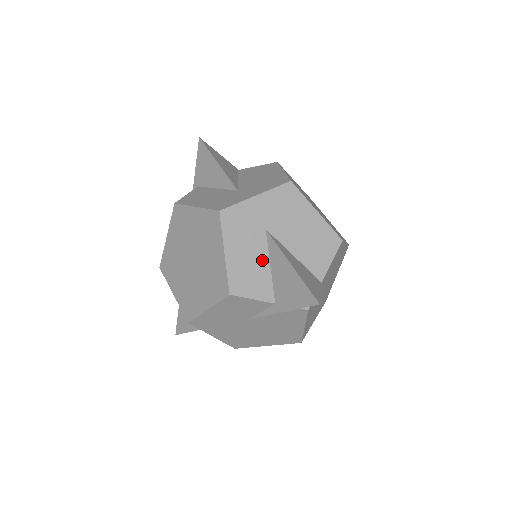
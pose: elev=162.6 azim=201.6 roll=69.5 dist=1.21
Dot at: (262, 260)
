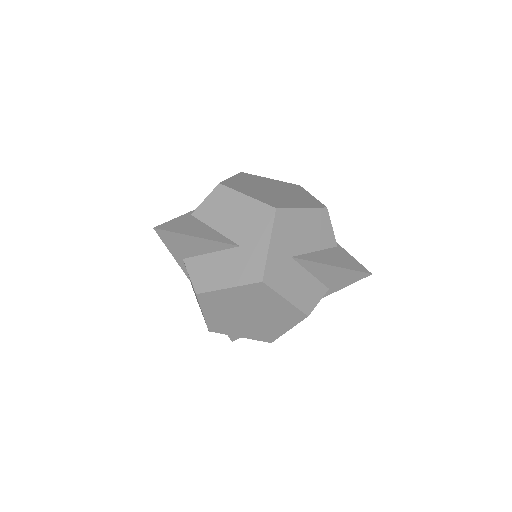
Dot at: (305, 276)
